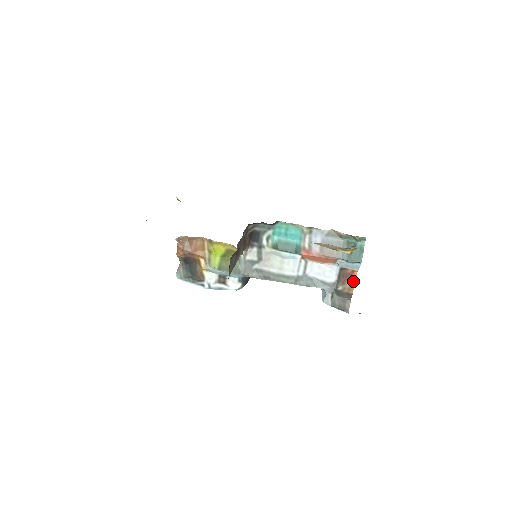
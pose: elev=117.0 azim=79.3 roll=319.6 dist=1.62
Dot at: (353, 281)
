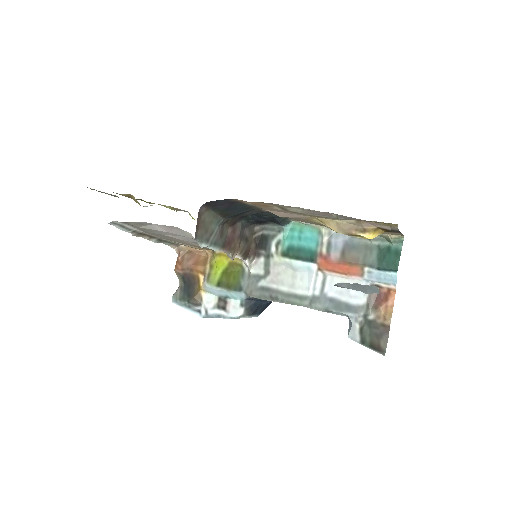
Dot at: (390, 306)
